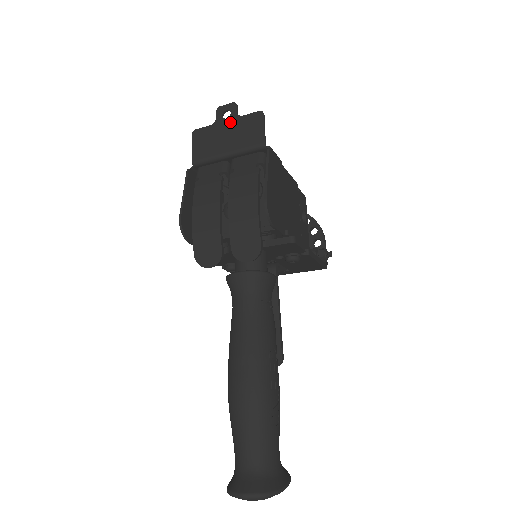
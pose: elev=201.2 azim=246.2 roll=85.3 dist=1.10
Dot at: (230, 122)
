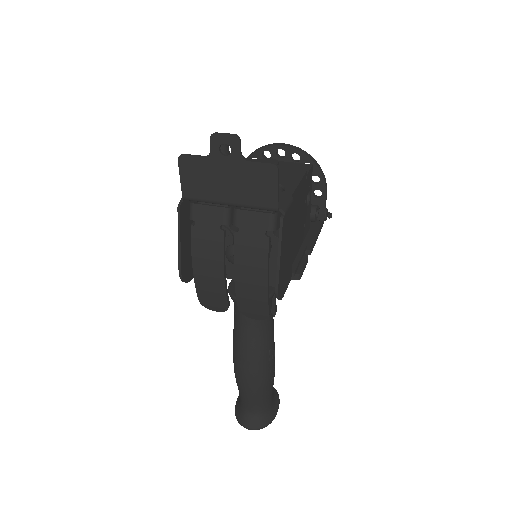
Dot at: (231, 164)
